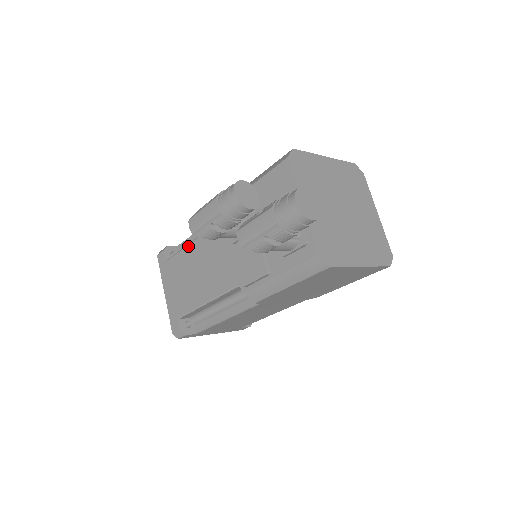
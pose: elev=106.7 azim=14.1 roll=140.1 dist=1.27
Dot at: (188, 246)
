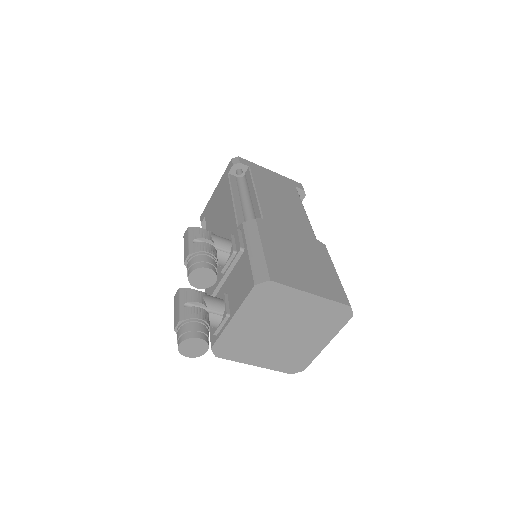
Dot at: (231, 196)
